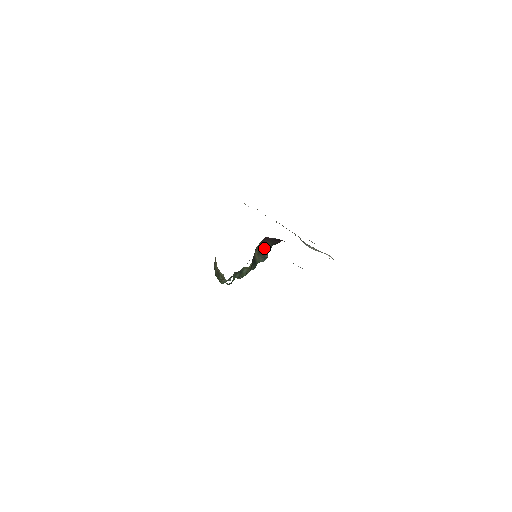
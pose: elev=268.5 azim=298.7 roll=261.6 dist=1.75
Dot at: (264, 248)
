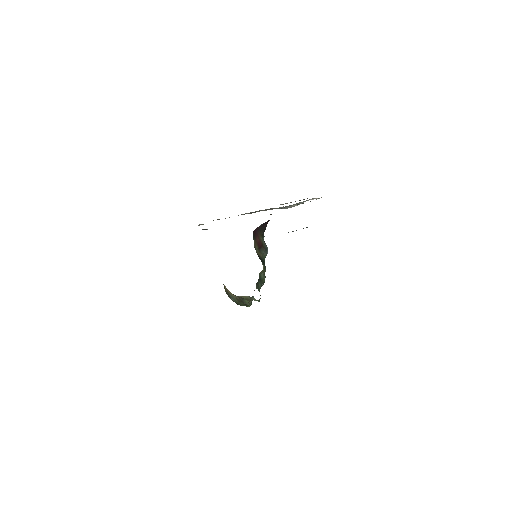
Dot at: (260, 241)
